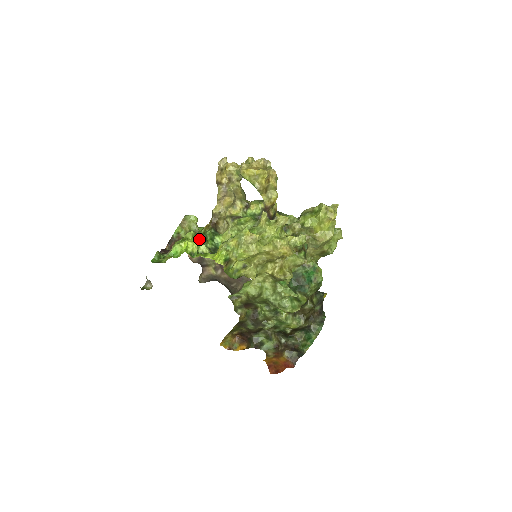
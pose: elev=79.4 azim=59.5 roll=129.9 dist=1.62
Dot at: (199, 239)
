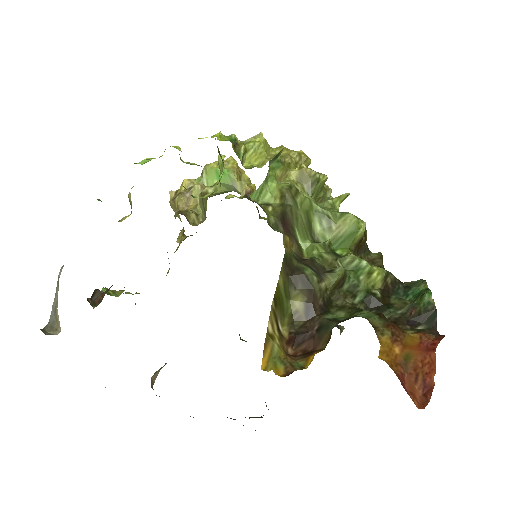
Dot at: occluded
